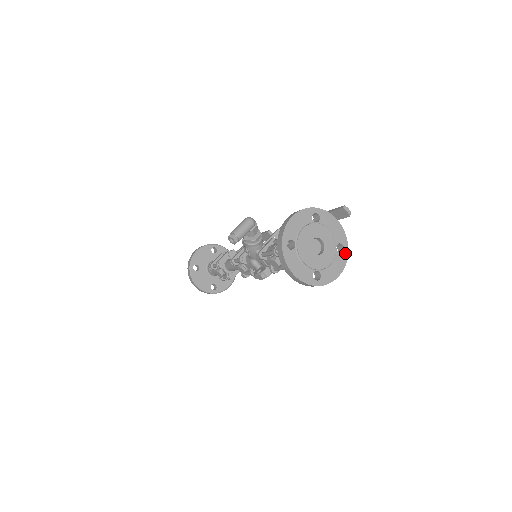
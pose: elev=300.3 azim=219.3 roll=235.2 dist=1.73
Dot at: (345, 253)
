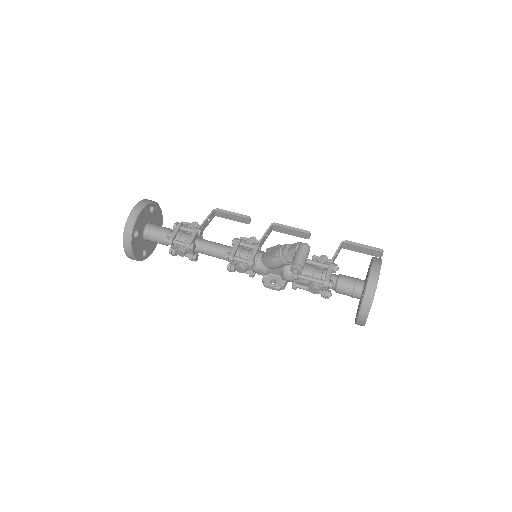
Dot at: occluded
